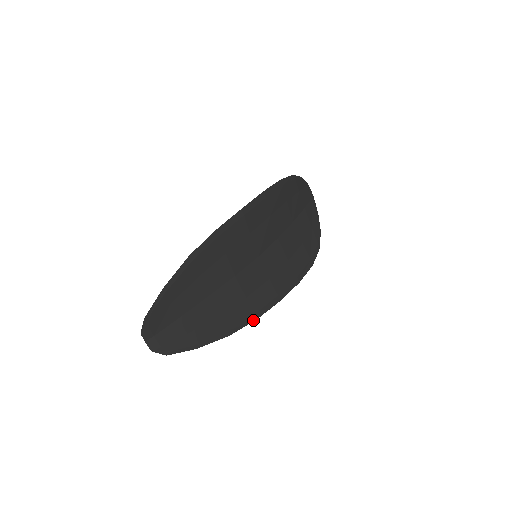
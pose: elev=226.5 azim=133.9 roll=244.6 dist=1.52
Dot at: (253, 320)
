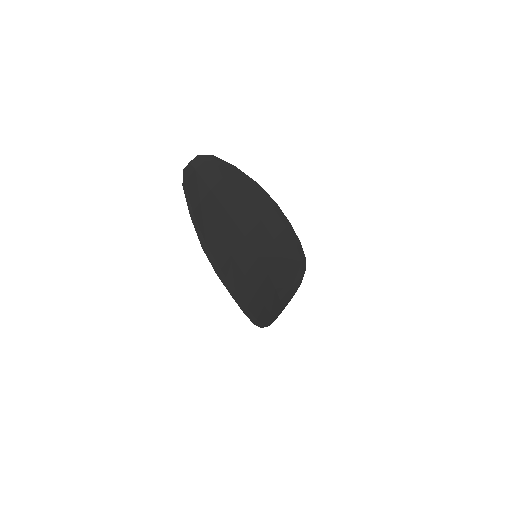
Dot at: (215, 270)
